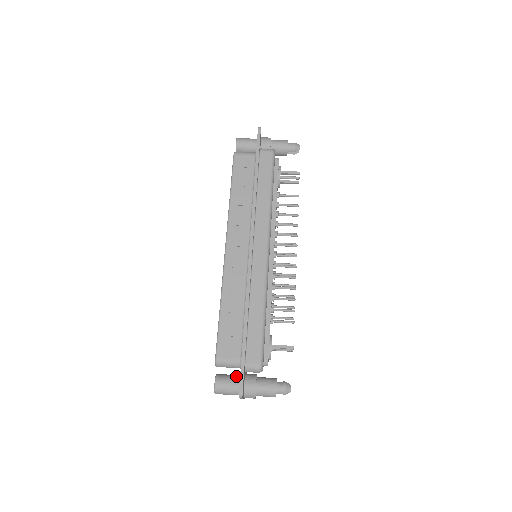
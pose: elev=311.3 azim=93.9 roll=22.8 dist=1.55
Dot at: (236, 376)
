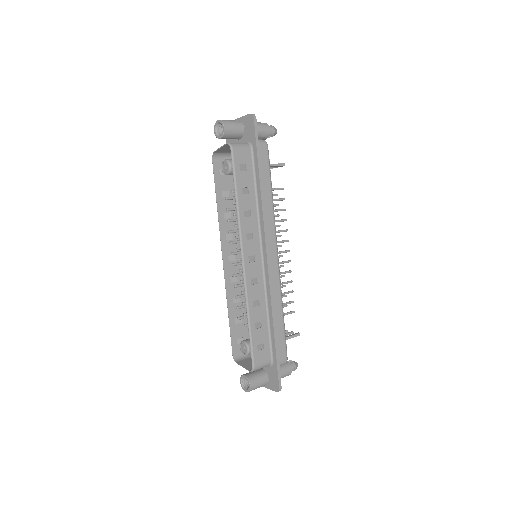
Dot at: (262, 372)
